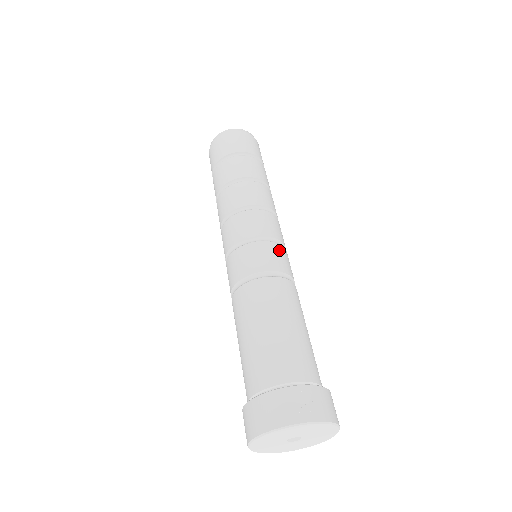
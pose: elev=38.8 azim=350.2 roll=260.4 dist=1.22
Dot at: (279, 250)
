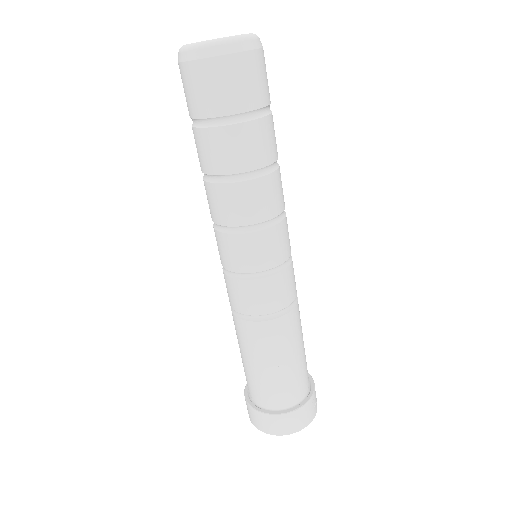
Dot at: occluded
